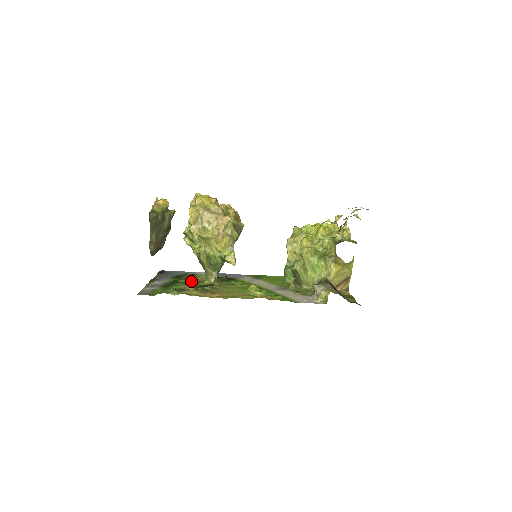
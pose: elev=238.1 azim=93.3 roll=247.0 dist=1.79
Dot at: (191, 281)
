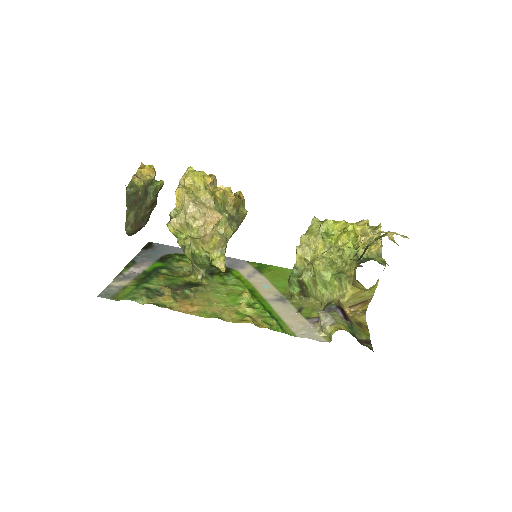
Dot at: (175, 271)
